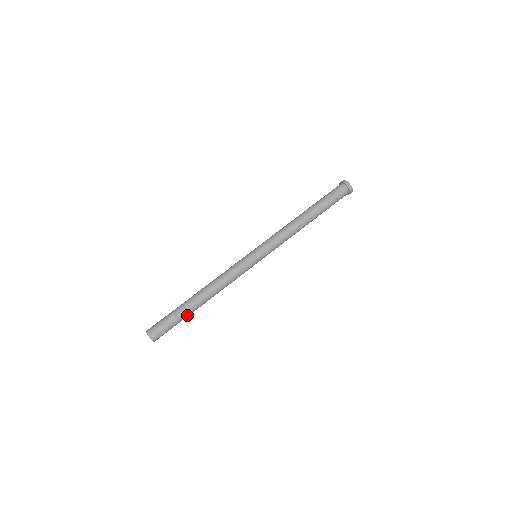
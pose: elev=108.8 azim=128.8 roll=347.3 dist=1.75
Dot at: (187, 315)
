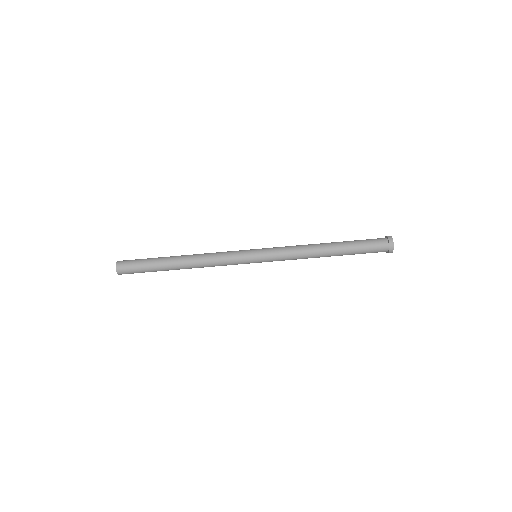
Dot at: (161, 270)
